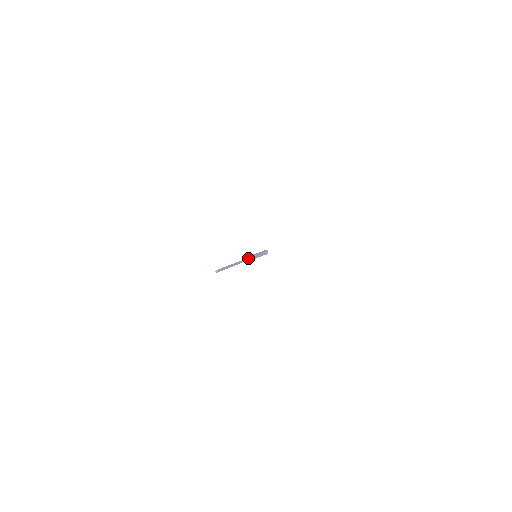
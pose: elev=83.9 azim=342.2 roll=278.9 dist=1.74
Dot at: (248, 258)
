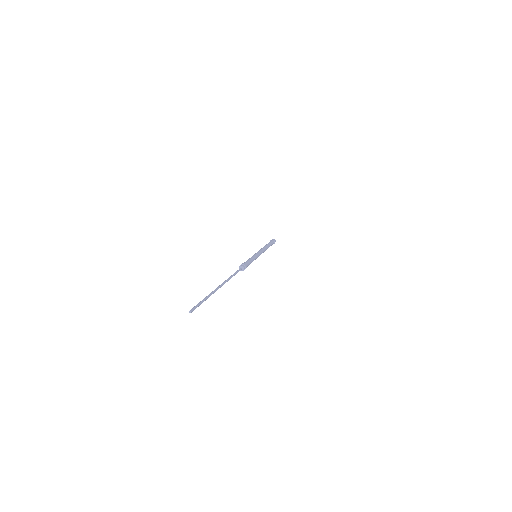
Dot at: (241, 267)
